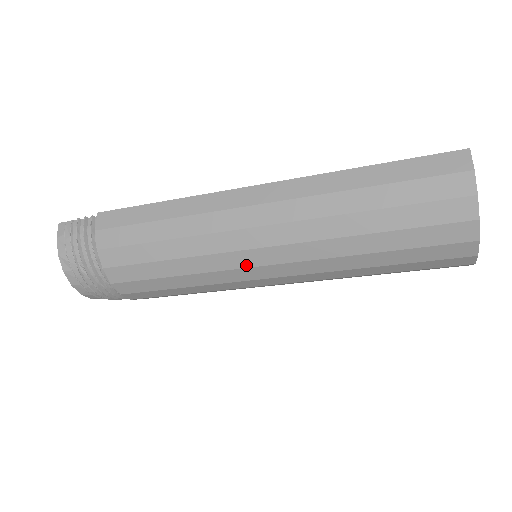
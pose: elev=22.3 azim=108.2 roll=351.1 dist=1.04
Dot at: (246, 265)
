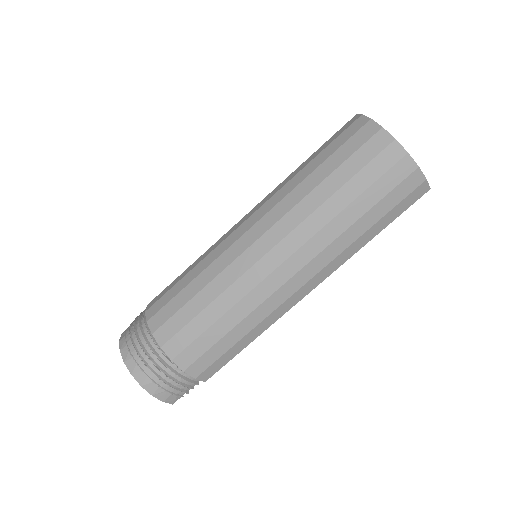
Dot at: (237, 238)
